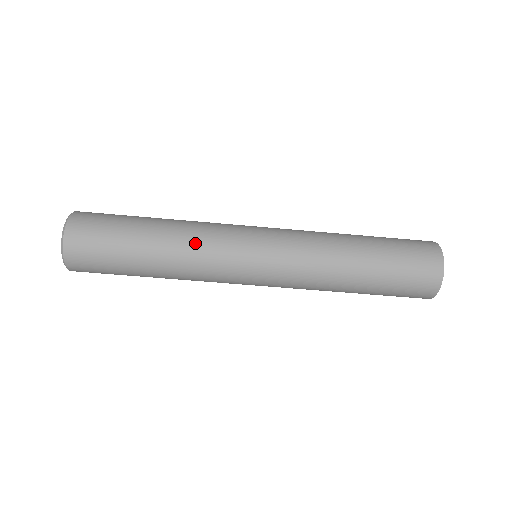
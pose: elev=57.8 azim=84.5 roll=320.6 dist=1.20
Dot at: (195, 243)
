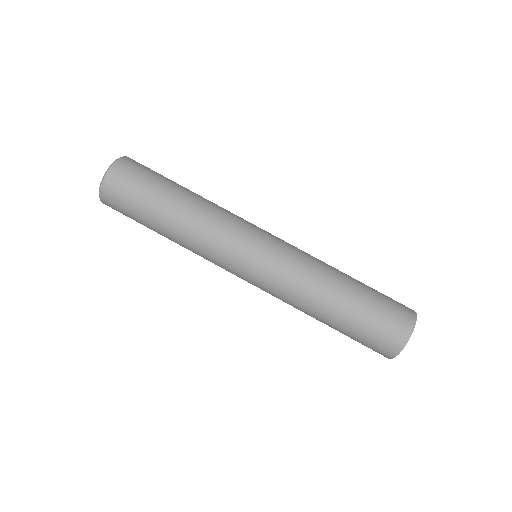
Dot at: (219, 208)
